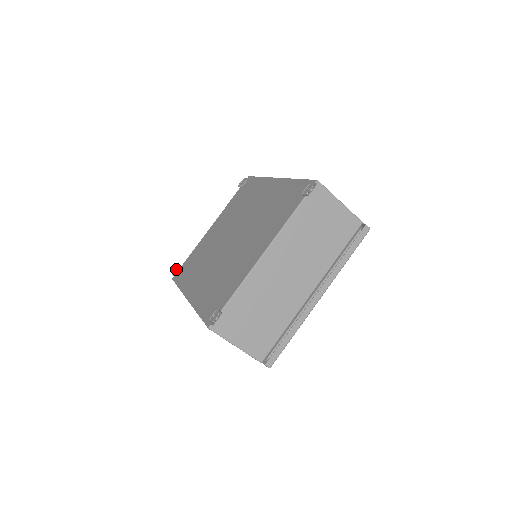
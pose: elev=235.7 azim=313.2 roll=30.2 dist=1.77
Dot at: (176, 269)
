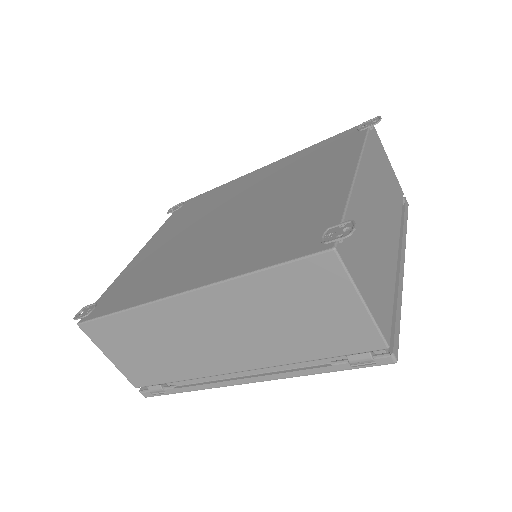
Dot at: (80, 312)
